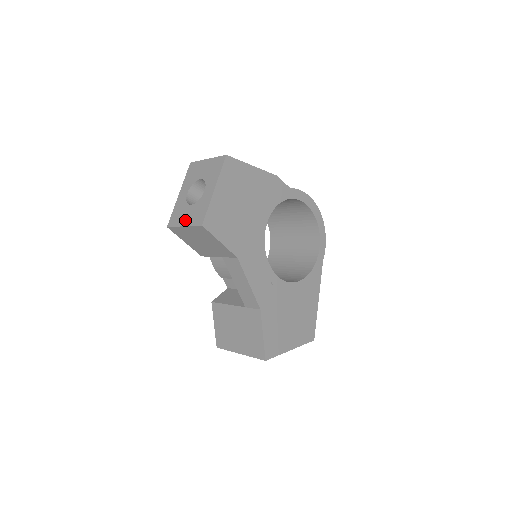
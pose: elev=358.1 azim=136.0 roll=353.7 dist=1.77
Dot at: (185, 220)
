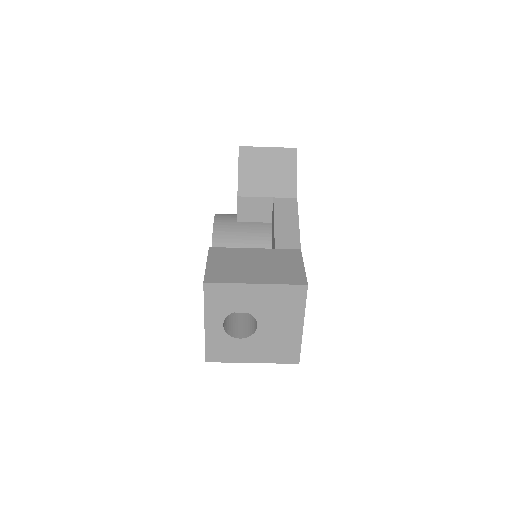
Dot at: occluded
